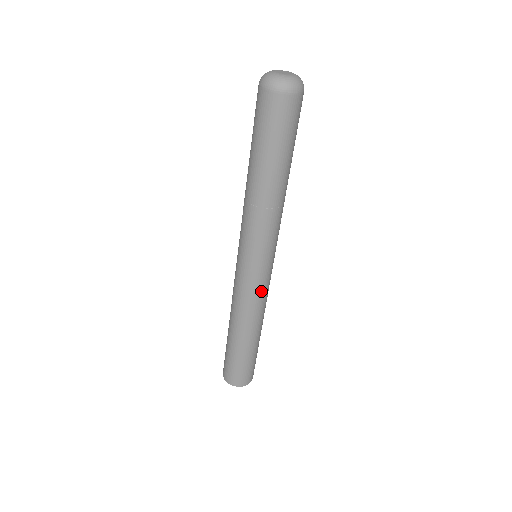
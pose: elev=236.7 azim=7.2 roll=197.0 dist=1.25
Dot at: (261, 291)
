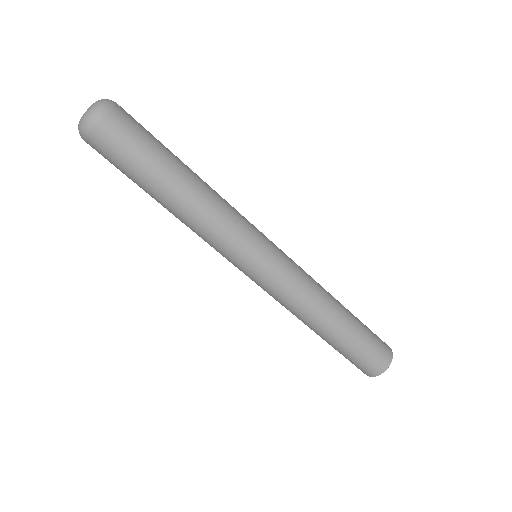
Dot at: (276, 292)
